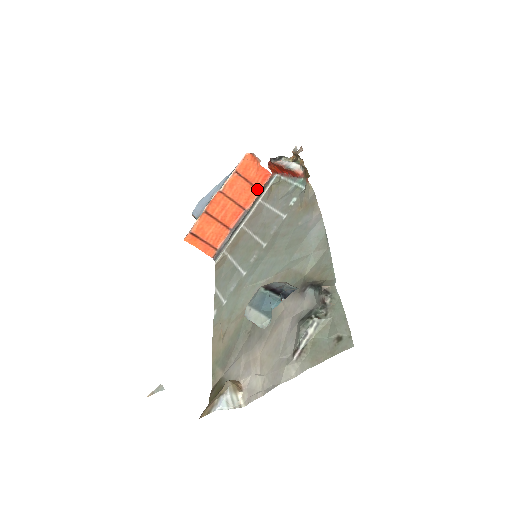
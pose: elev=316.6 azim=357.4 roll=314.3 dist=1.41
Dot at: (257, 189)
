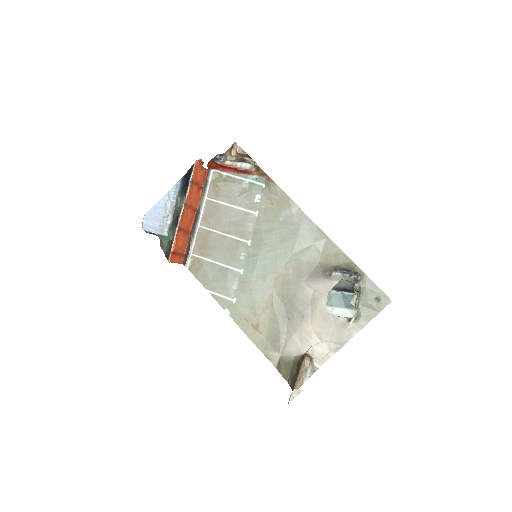
Dot at: (201, 188)
